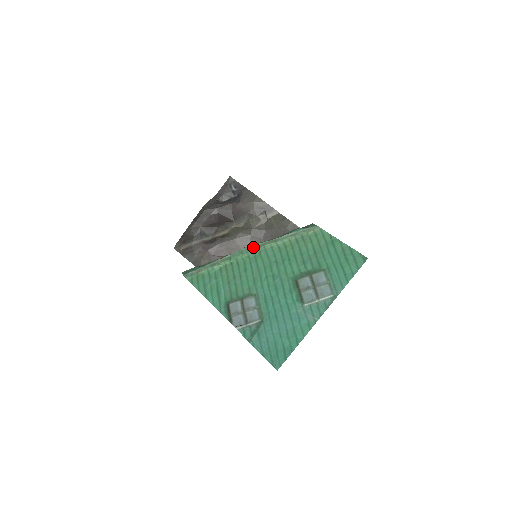
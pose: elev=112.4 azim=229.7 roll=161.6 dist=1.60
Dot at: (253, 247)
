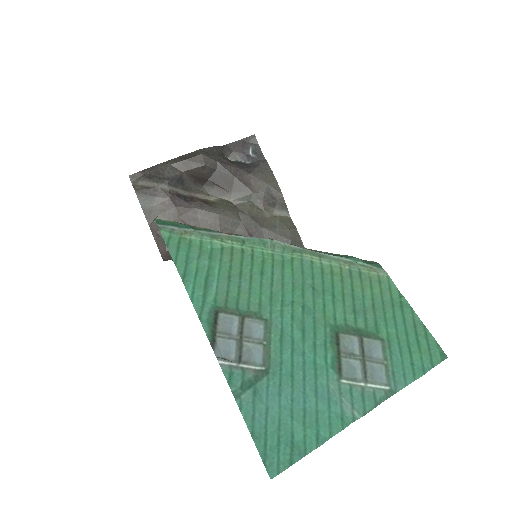
Dot at: (284, 246)
